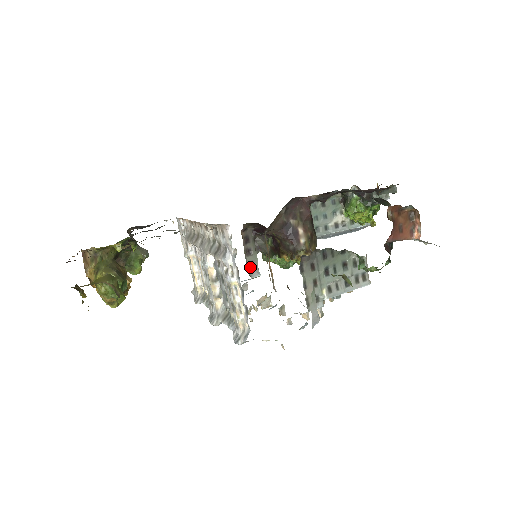
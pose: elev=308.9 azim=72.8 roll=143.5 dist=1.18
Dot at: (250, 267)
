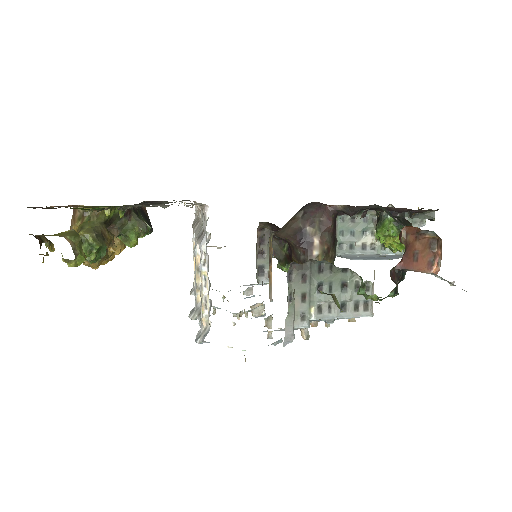
Dot at: (260, 271)
